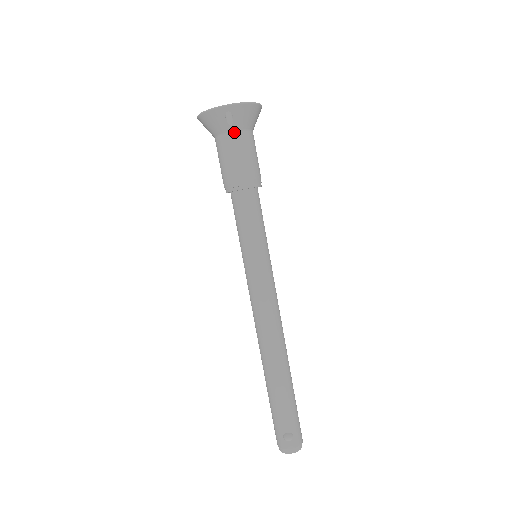
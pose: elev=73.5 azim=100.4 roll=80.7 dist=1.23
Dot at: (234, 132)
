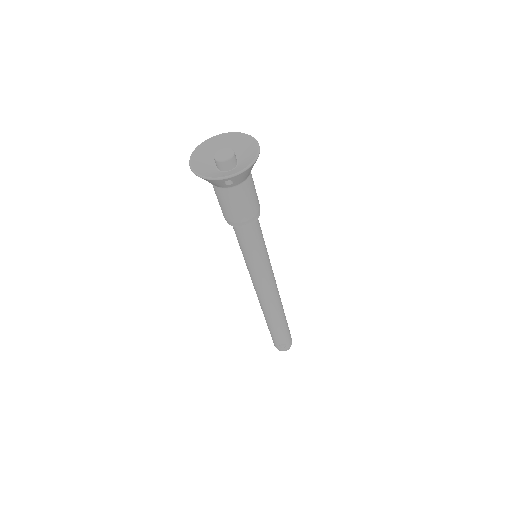
Dot at: (233, 187)
